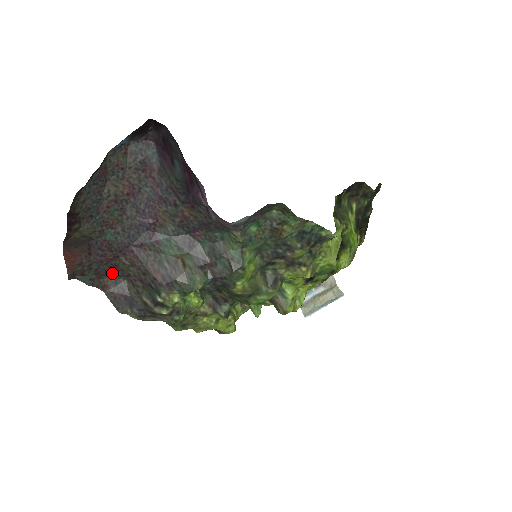
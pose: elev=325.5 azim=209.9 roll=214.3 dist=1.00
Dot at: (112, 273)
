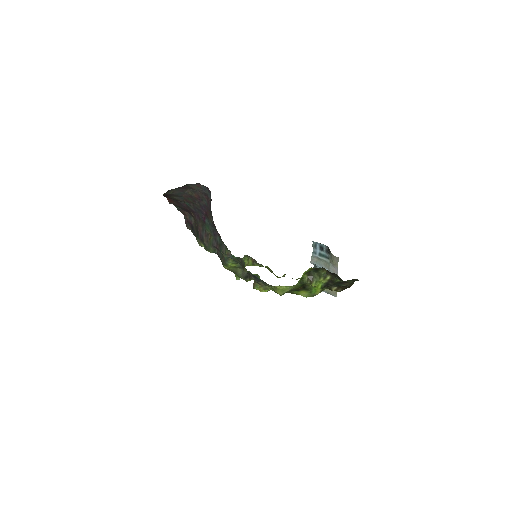
Dot at: (189, 213)
